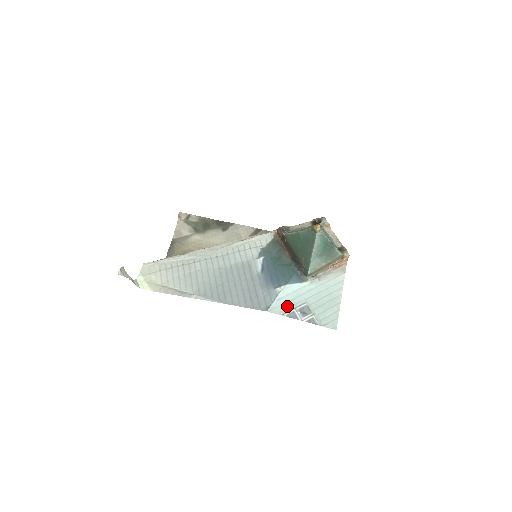
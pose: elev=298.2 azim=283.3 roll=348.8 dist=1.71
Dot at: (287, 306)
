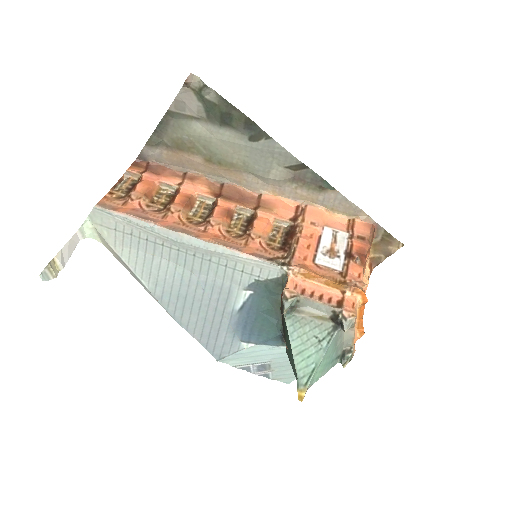
Dot at: (245, 360)
